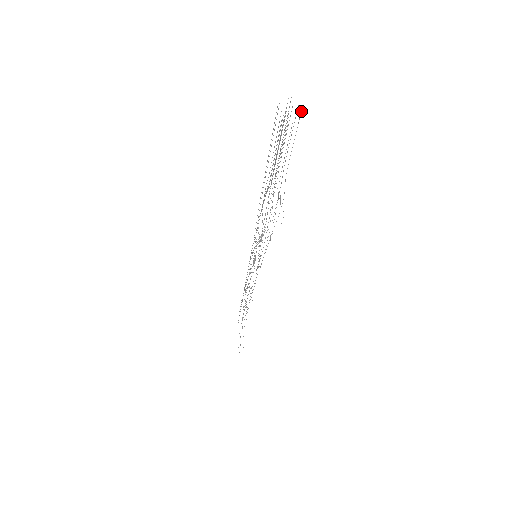
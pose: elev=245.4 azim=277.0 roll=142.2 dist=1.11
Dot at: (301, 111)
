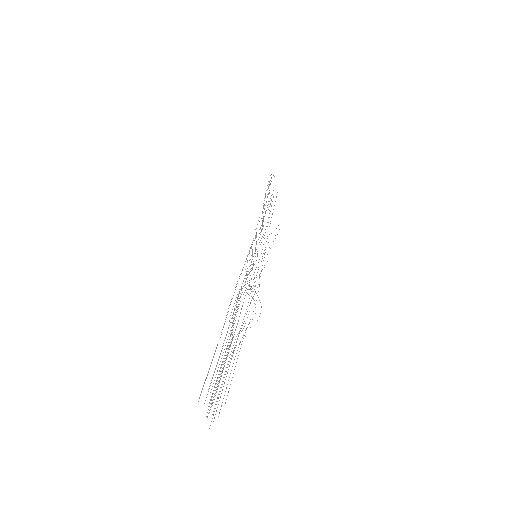
Dot at: occluded
